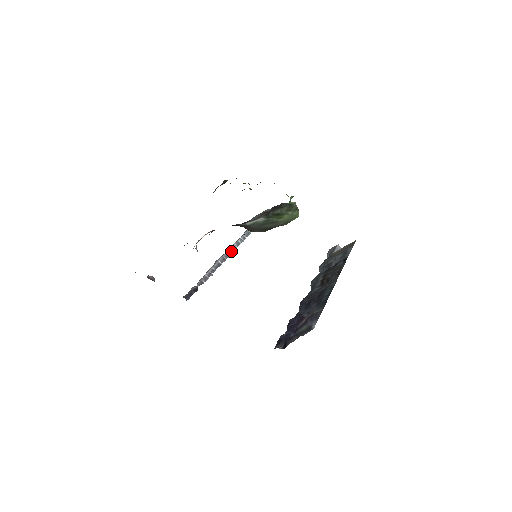
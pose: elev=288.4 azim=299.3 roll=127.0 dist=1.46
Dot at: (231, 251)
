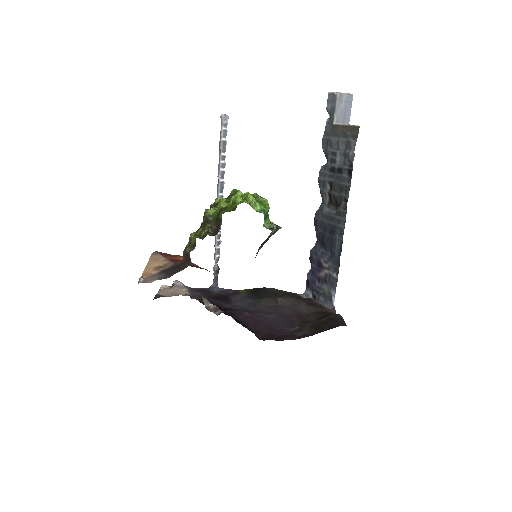
Dot at: (221, 193)
